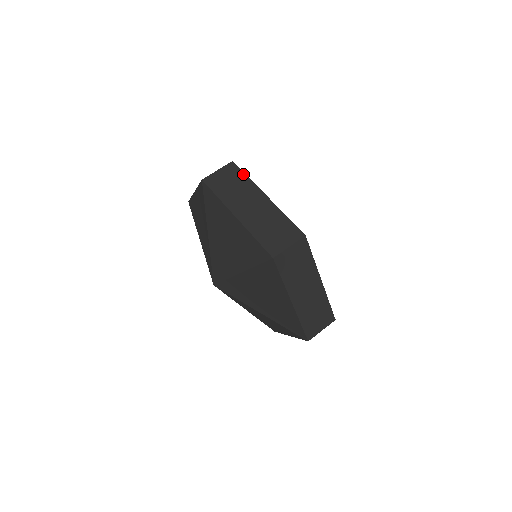
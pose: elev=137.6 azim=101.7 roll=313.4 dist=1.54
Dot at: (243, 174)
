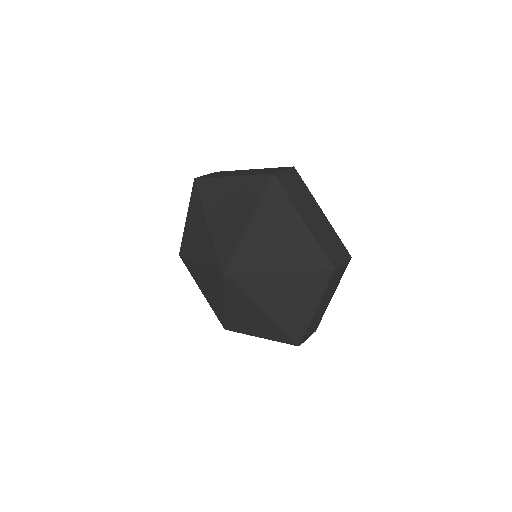
Dot at: (304, 183)
